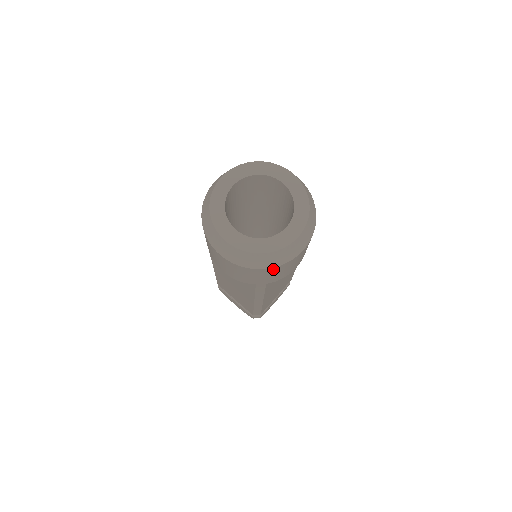
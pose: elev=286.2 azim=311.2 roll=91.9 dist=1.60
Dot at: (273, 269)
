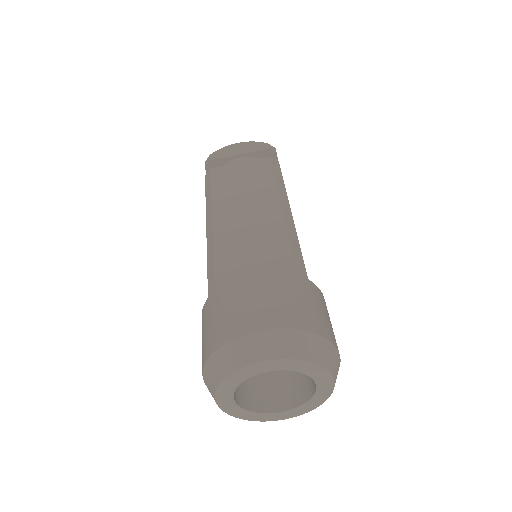
Dot at: occluded
